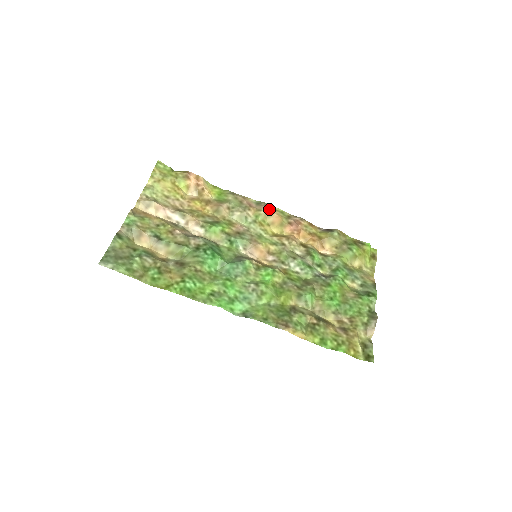
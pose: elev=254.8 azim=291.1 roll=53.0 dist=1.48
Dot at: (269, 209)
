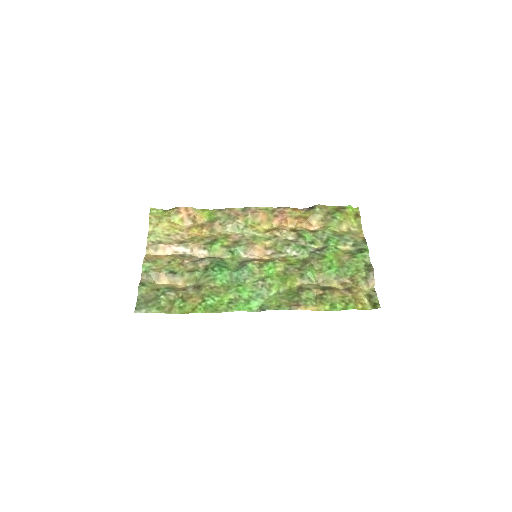
Dot at: (254, 211)
